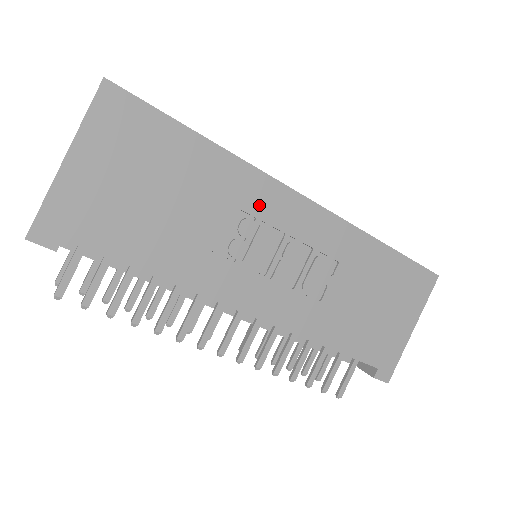
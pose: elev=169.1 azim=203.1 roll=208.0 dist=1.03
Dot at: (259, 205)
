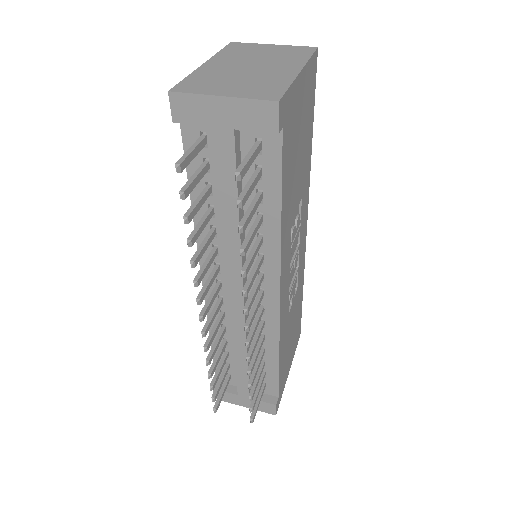
Dot at: (303, 211)
